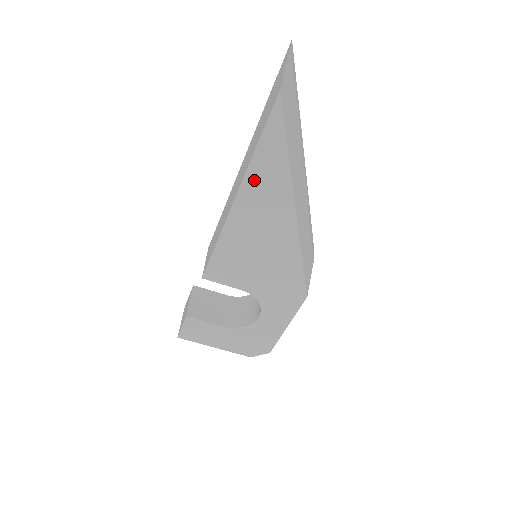
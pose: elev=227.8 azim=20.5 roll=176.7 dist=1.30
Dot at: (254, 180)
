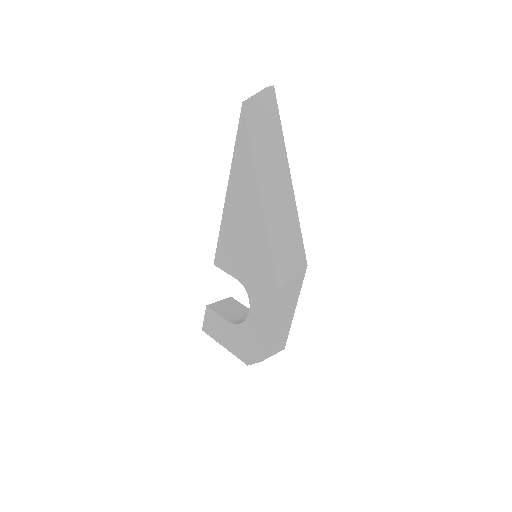
Dot at: (236, 172)
